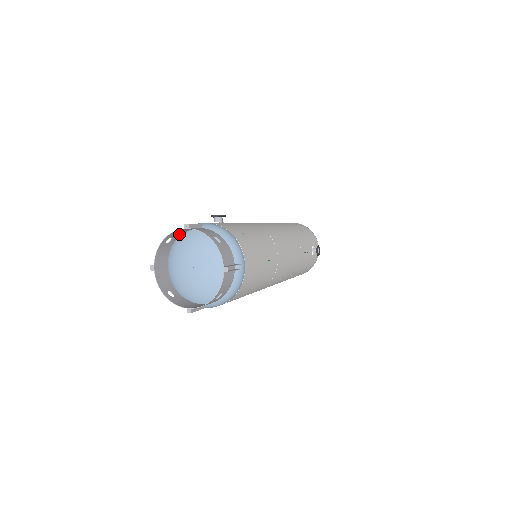
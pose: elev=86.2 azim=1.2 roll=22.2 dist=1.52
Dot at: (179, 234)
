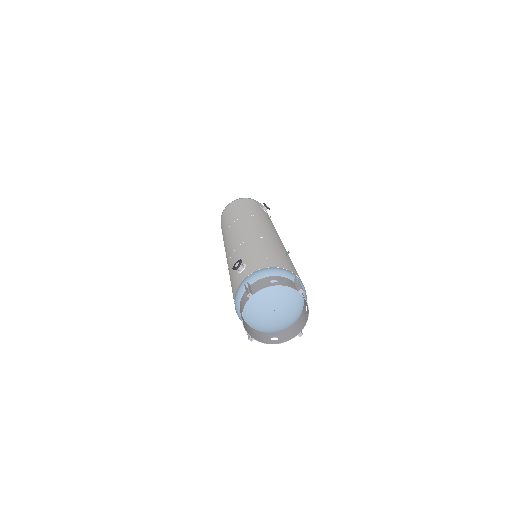
Dot at: (241, 304)
